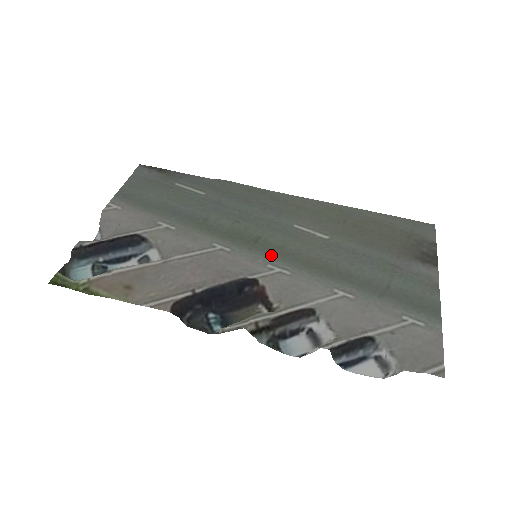
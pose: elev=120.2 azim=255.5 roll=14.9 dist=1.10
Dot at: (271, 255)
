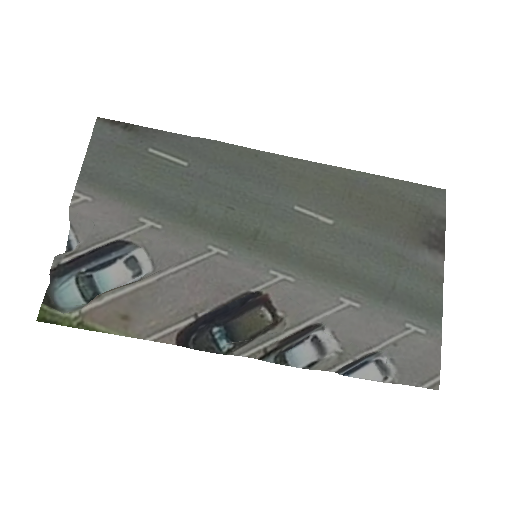
Dot at: (273, 257)
